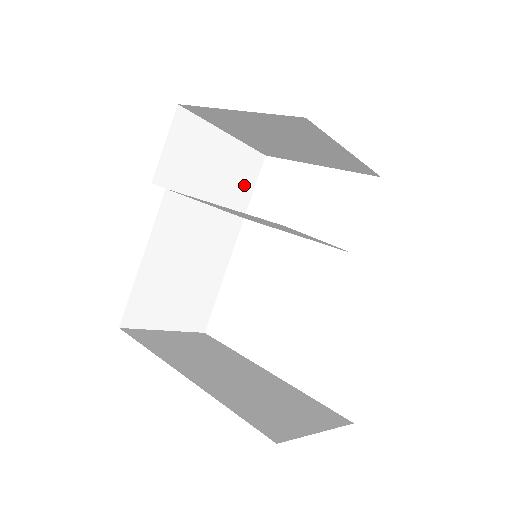
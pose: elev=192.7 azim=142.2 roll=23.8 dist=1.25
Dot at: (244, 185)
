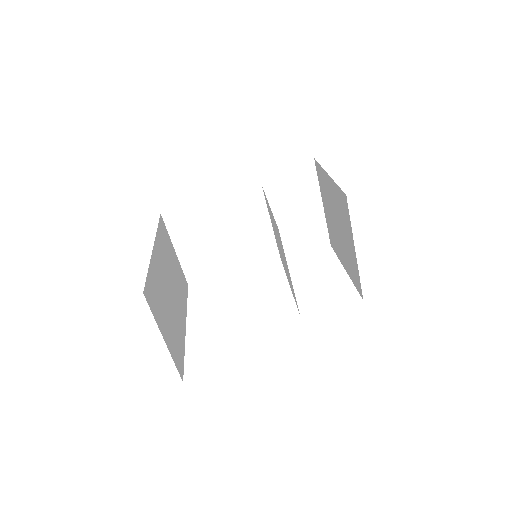
Dot at: (301, 243)
